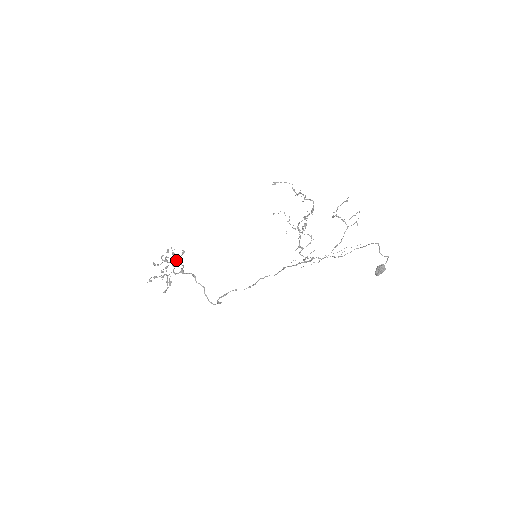
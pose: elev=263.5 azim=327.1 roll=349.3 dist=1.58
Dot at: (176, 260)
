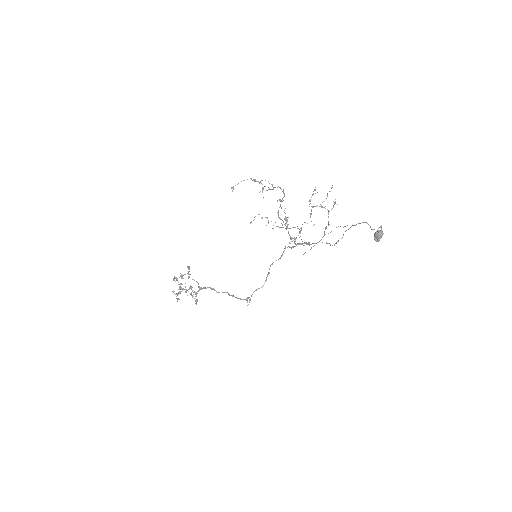
Dot at: (190, 288)
